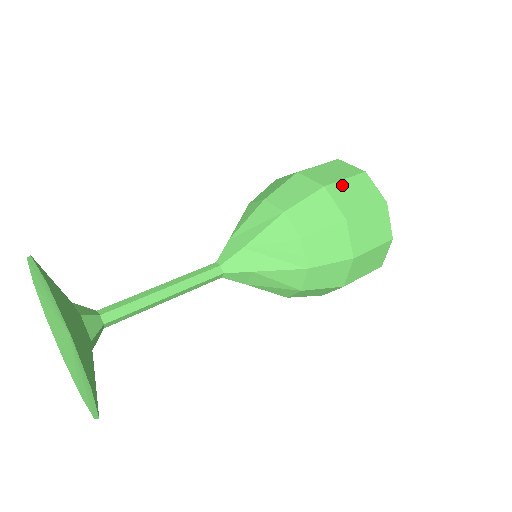
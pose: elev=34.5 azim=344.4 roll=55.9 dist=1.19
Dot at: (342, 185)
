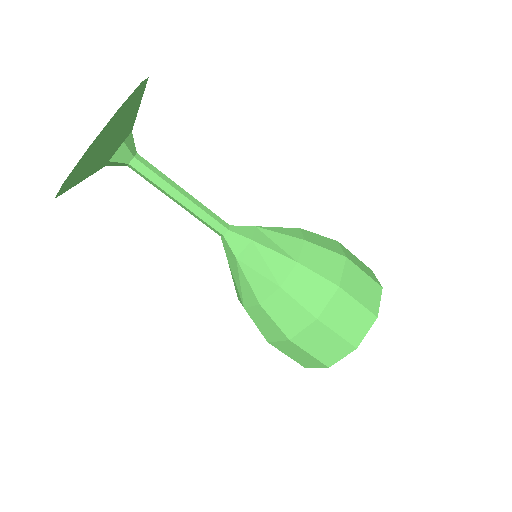
Dot at: (351, 253)
